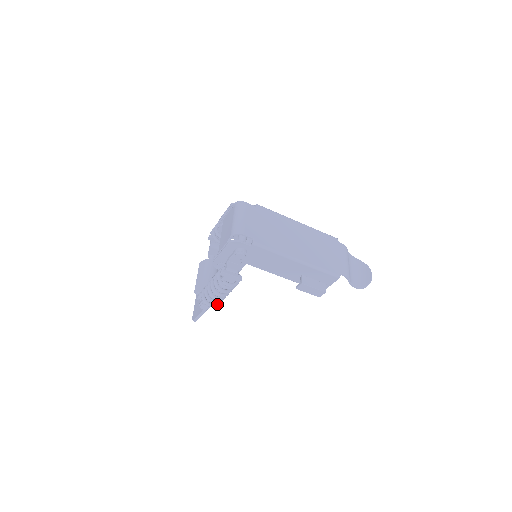
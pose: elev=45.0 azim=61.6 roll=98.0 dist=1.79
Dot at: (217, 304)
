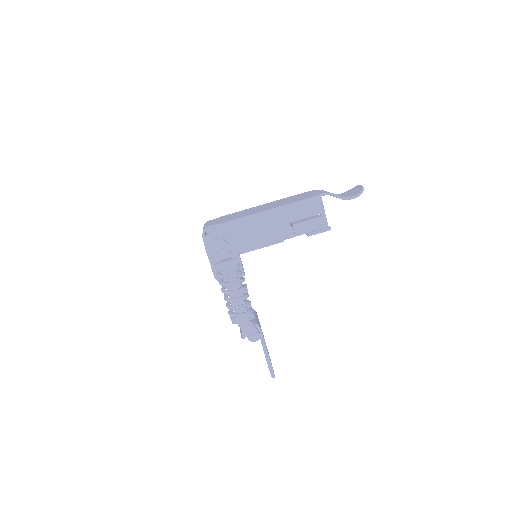
Dot at: (248, 311)
